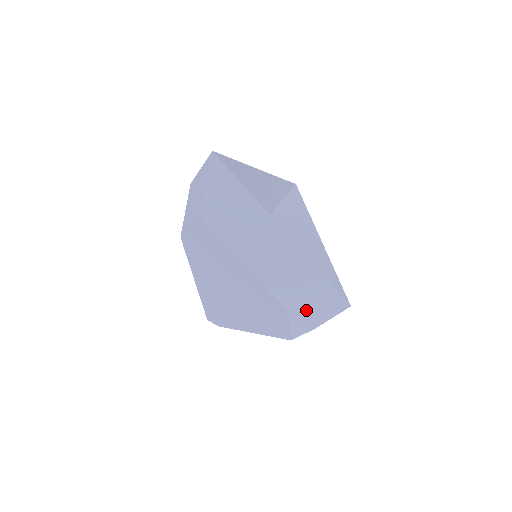
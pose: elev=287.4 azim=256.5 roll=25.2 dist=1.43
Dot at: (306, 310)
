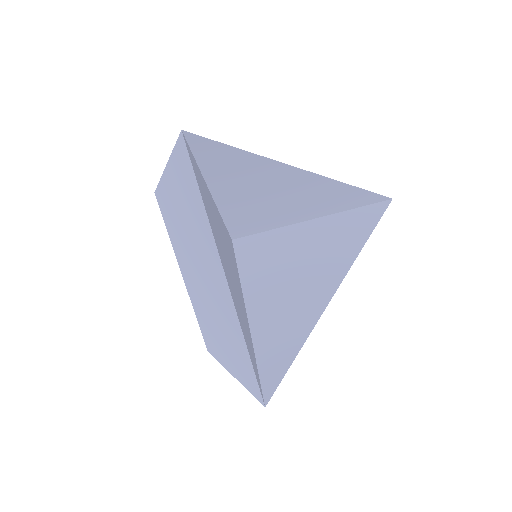
Dot at: (223, 366)
